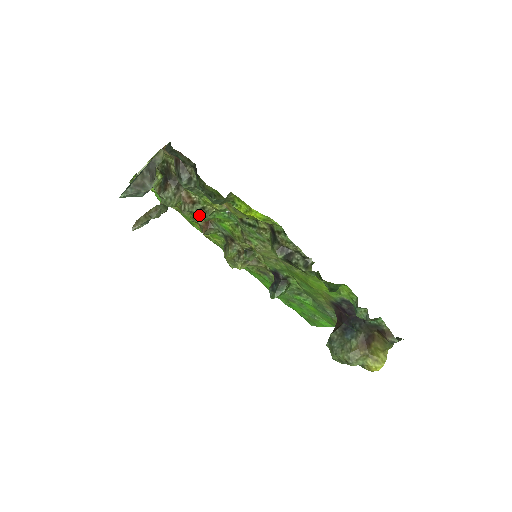
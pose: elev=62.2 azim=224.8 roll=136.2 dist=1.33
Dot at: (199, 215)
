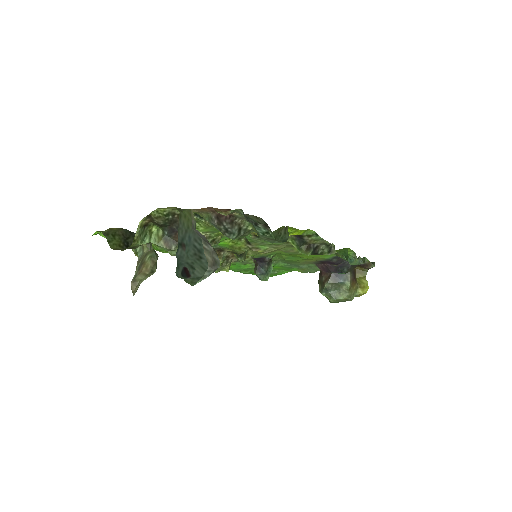
Dot at: occluded
